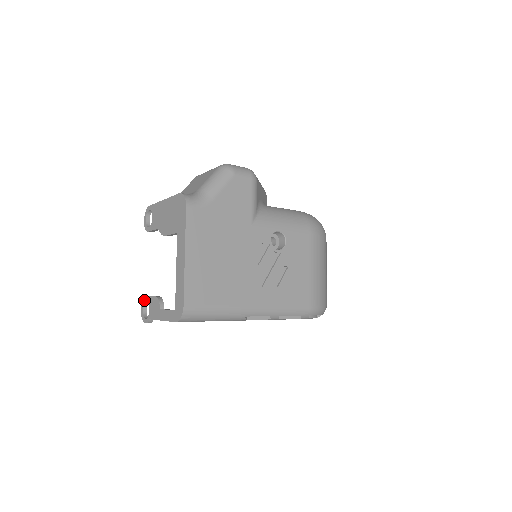
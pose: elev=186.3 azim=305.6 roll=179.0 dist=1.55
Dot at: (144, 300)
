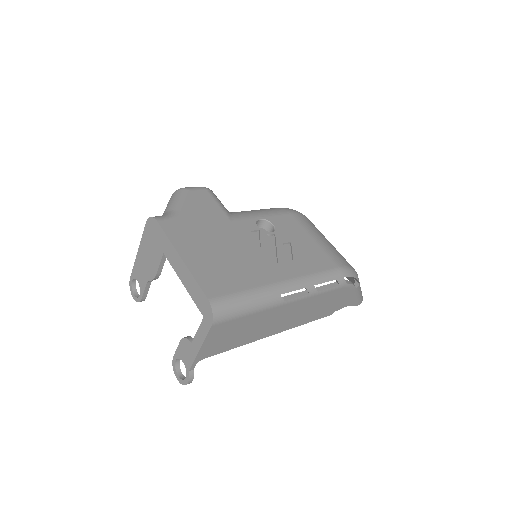
Dot at: (173, 363)
